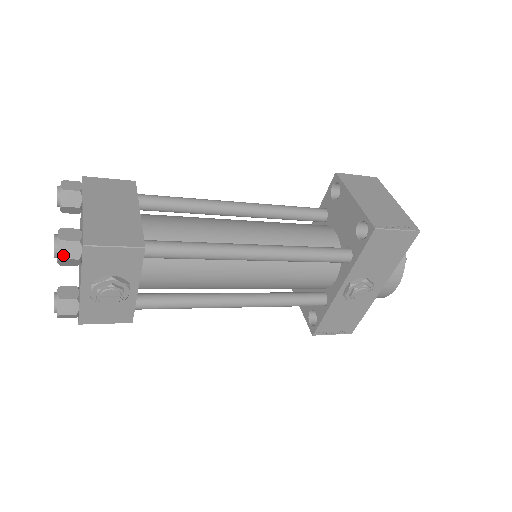
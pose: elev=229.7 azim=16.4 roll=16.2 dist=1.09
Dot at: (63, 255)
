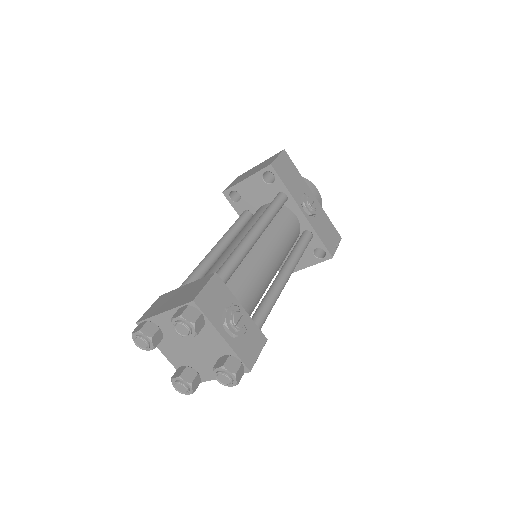
Dot at: (193, 320)
